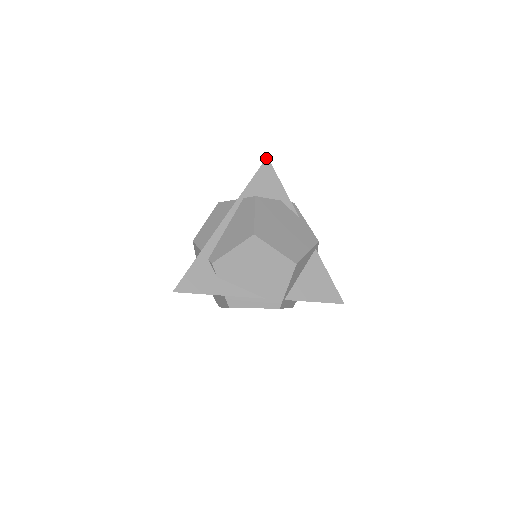
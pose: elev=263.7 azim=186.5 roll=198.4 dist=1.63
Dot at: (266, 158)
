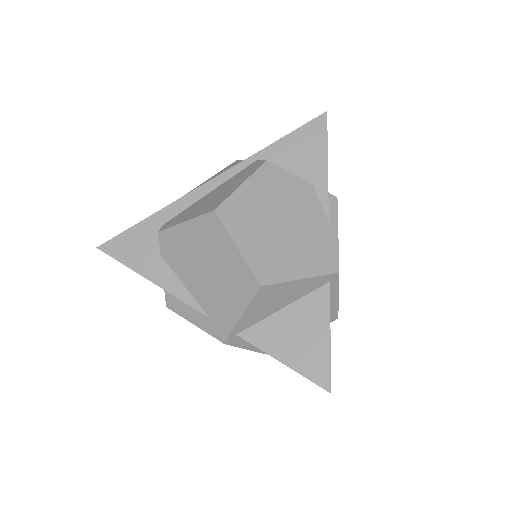
Dot at: (324, 113)
